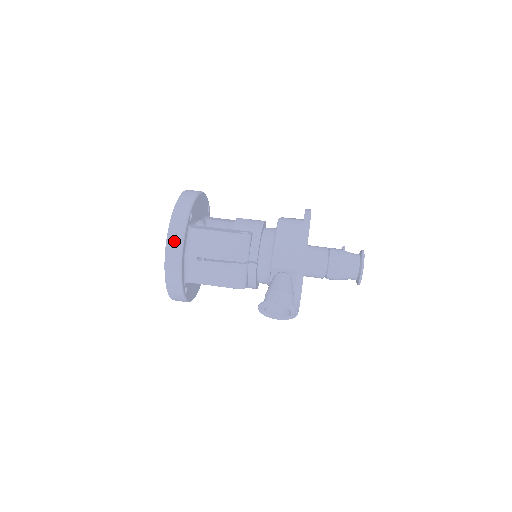
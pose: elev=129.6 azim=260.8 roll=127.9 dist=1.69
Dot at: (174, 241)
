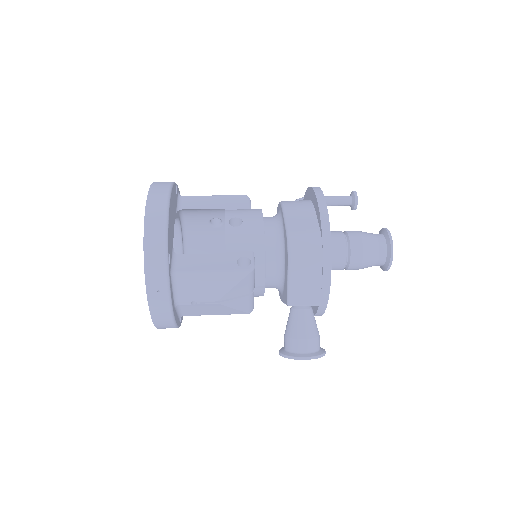
Dot at: (158, 300)
